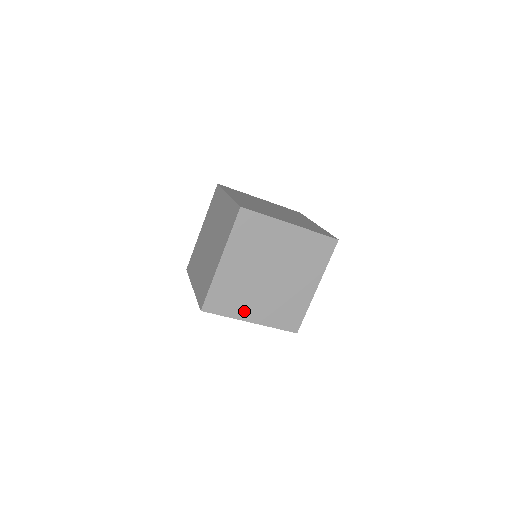
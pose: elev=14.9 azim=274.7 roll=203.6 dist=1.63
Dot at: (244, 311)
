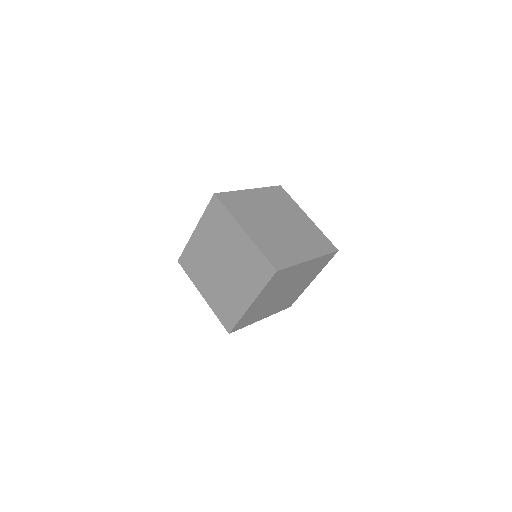
Dot at: (259, 317)
